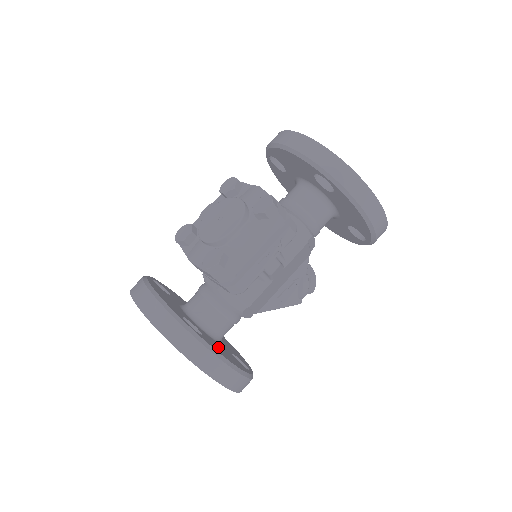
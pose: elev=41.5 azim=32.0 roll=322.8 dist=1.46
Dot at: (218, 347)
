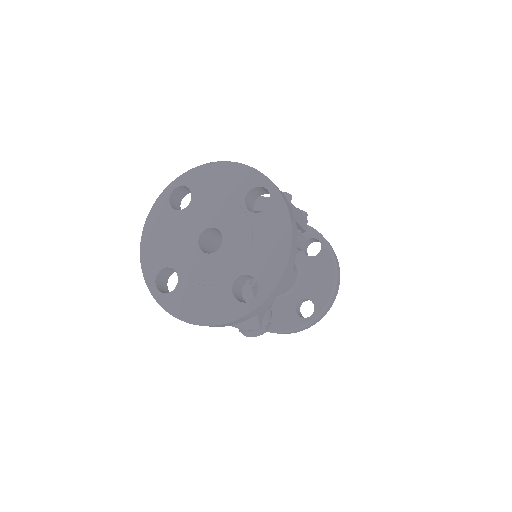
Dot at: occluded
